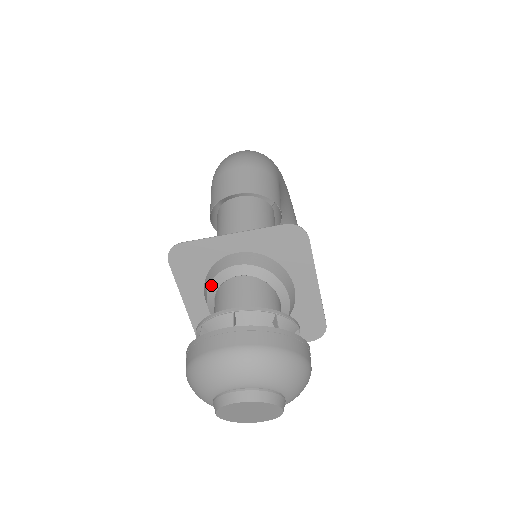
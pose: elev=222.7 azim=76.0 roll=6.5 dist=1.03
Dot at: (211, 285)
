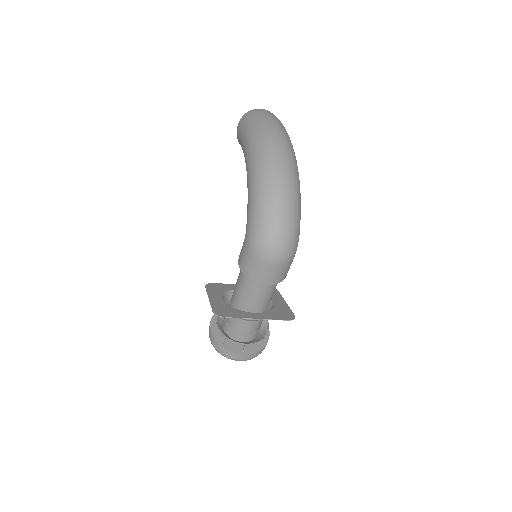
Dot at: occluded
